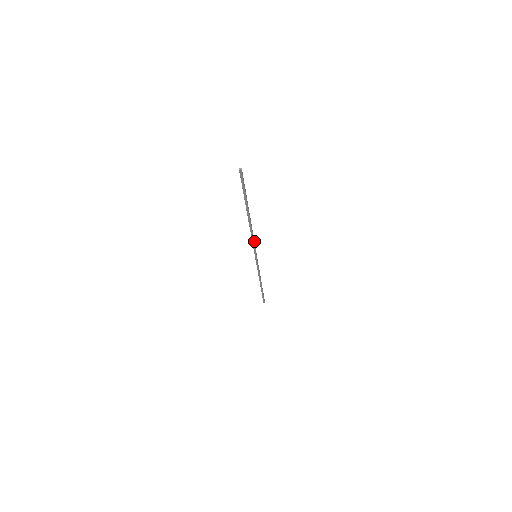
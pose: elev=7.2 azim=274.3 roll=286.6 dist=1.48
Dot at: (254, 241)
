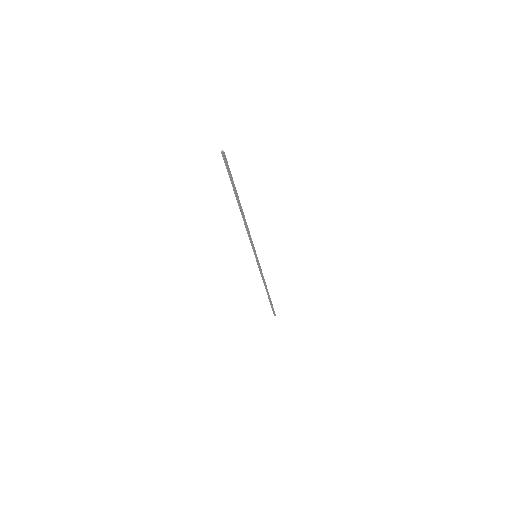
Dot at: occluded
